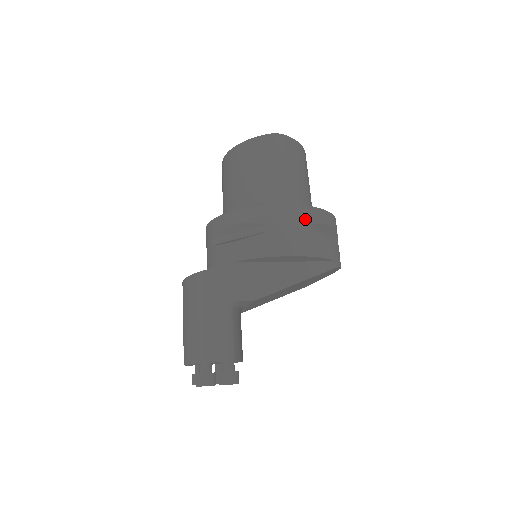
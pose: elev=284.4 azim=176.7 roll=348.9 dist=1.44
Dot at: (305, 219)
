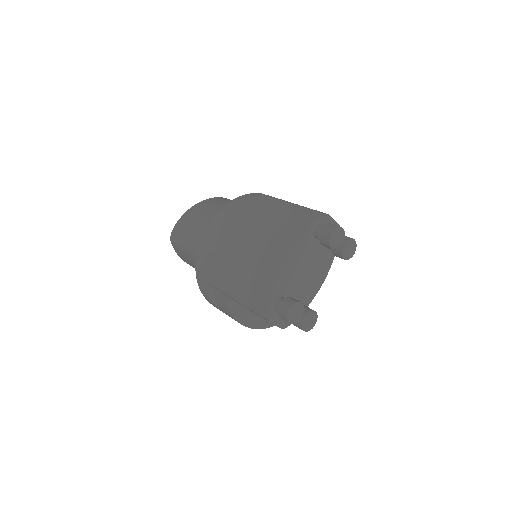
Dot at: occluded
